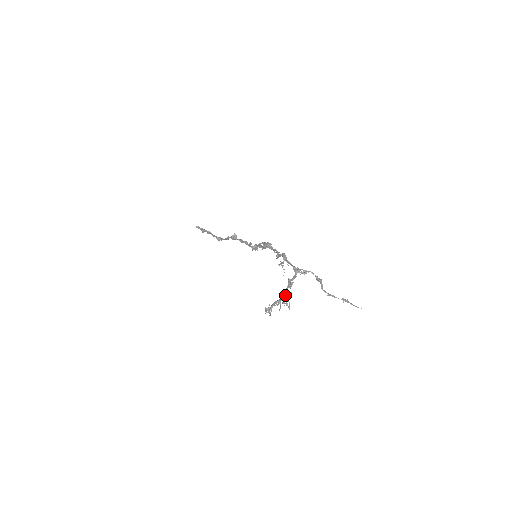
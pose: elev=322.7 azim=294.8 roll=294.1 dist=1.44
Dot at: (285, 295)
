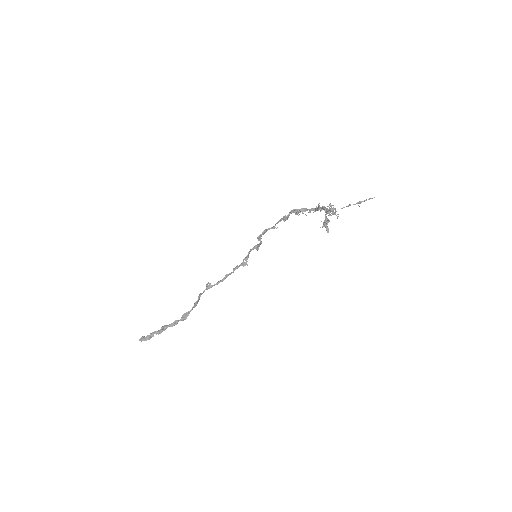
Dot at: (327, 209)
